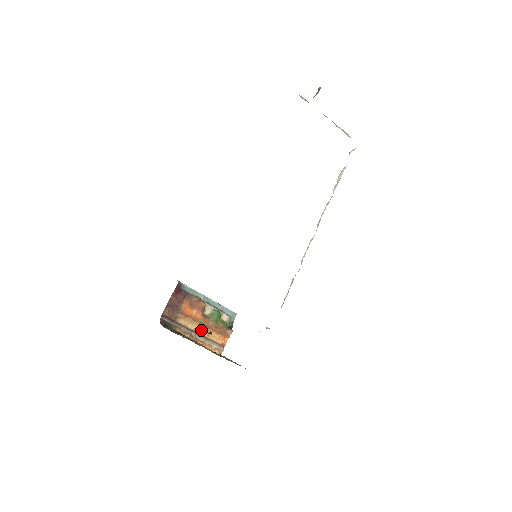
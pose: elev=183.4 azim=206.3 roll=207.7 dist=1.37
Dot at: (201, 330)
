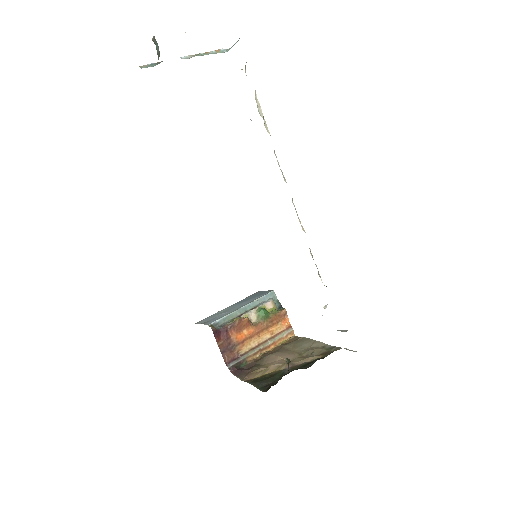
Dot at: (263, 337)
